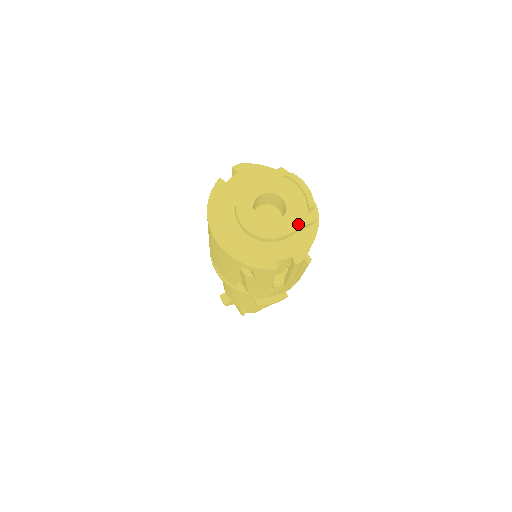
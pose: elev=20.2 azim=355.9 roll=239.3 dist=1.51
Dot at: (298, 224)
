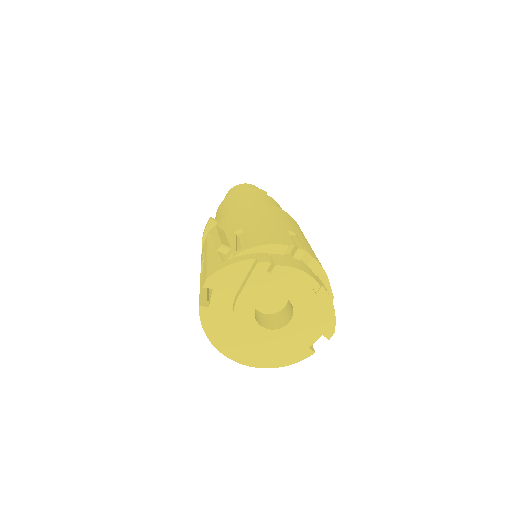
Dot at: (313, 311)
